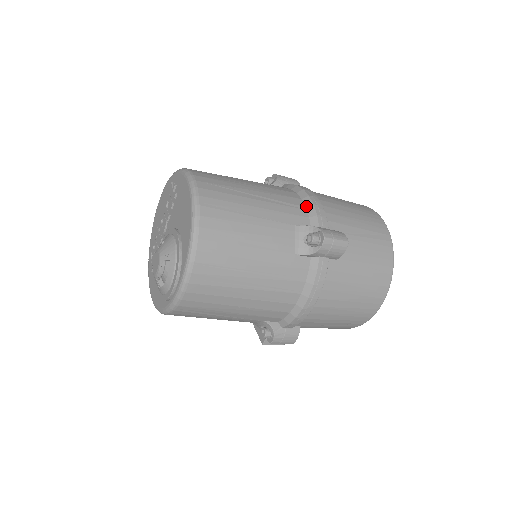
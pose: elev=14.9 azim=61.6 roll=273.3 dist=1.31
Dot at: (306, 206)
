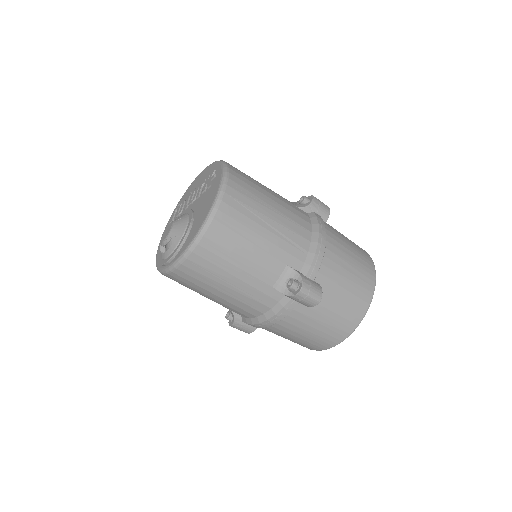
Dot at: (309, 251)
